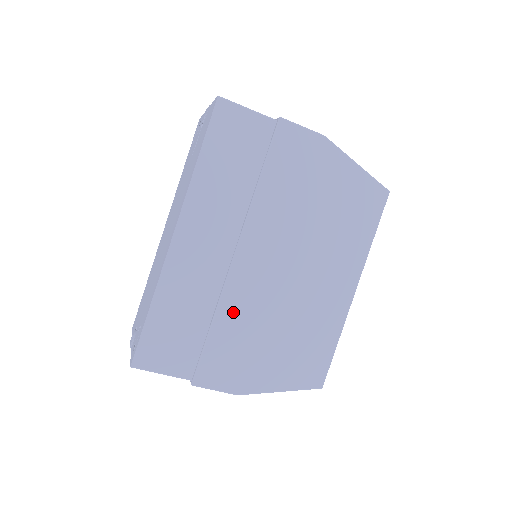
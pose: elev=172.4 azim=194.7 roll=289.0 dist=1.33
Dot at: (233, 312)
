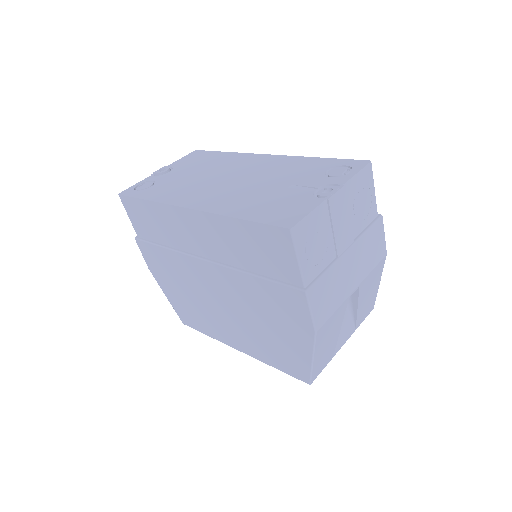
Dot at: (177, 262)
